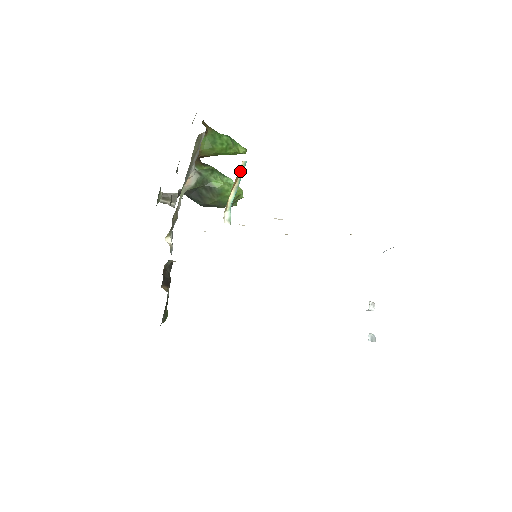
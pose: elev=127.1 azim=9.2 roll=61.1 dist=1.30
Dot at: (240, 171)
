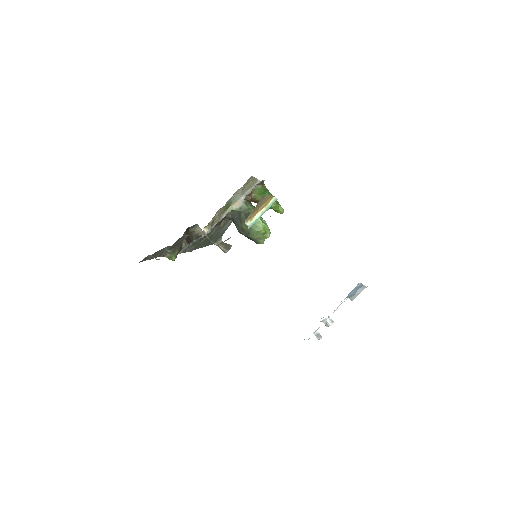
Dot at: (270, 202)
